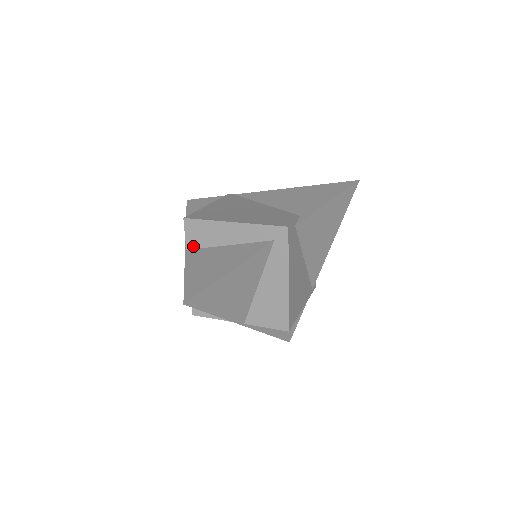
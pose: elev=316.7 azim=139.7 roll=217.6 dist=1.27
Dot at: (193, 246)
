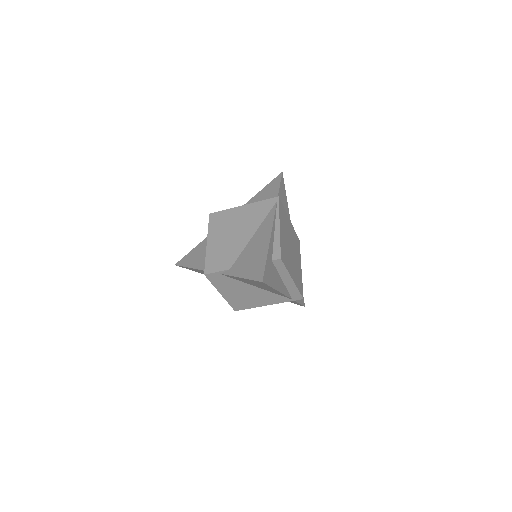
Dot at: occluded
